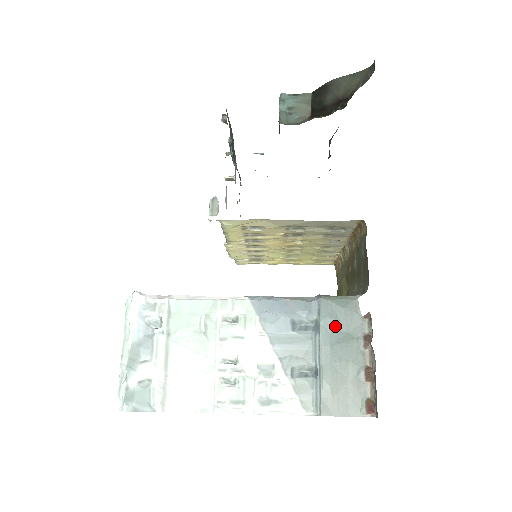
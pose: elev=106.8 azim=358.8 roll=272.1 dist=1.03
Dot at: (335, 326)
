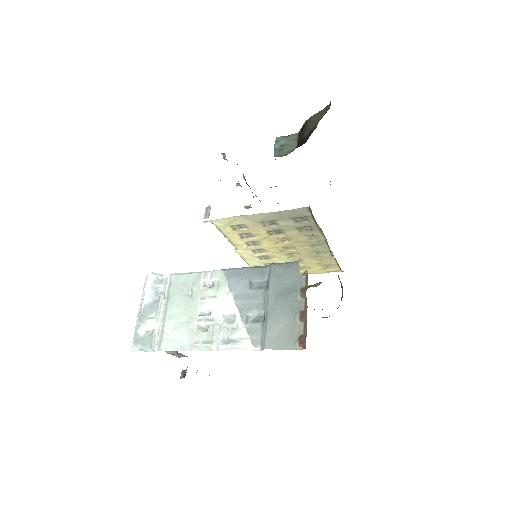
Dot at: (280, 283)
